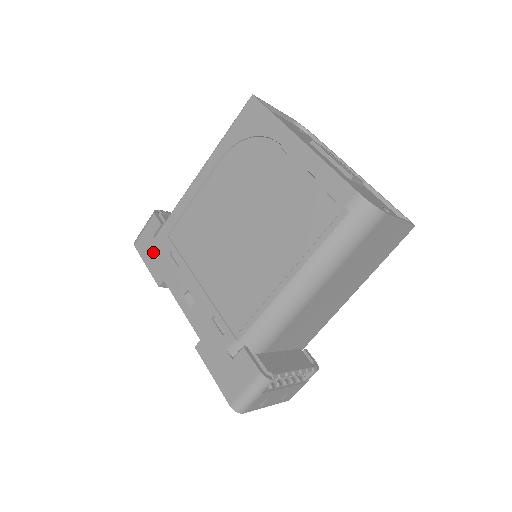
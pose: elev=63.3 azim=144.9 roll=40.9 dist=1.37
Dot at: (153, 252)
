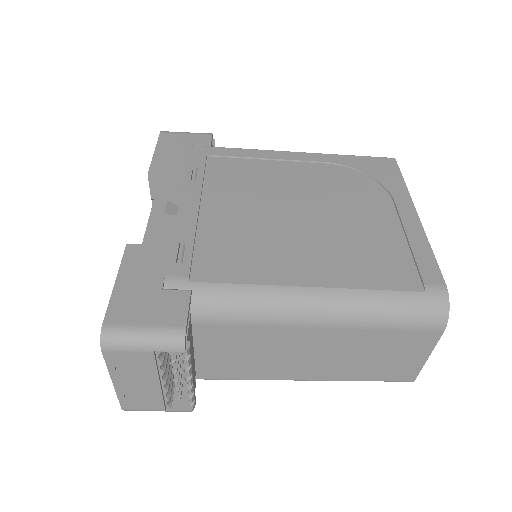
Dot at: (176, 151)
